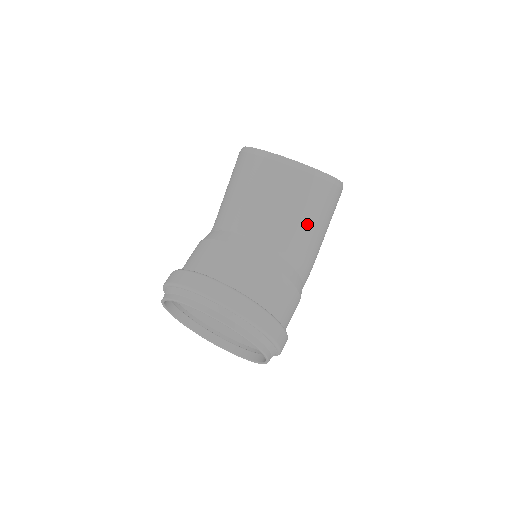
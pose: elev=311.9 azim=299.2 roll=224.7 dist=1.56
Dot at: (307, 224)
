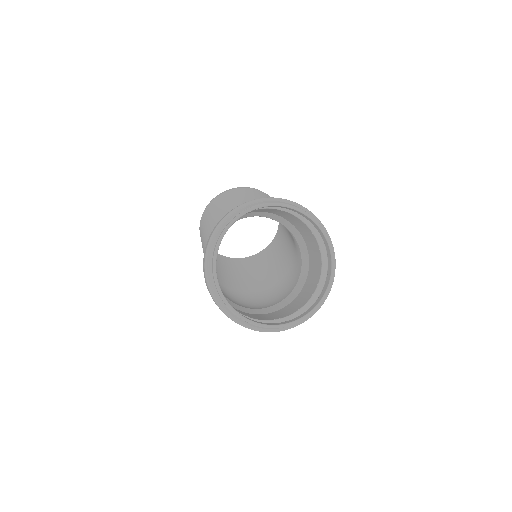
Dot at: occluded
